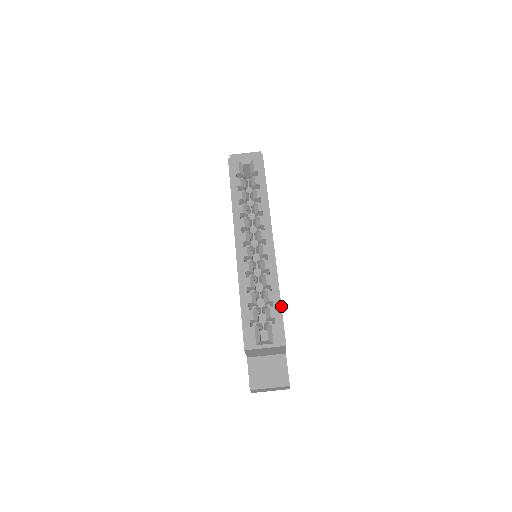
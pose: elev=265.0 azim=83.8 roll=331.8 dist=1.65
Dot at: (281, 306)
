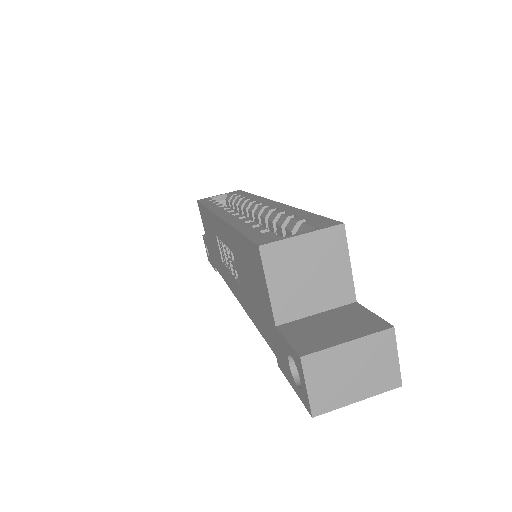
Dot at: (311, 213)
